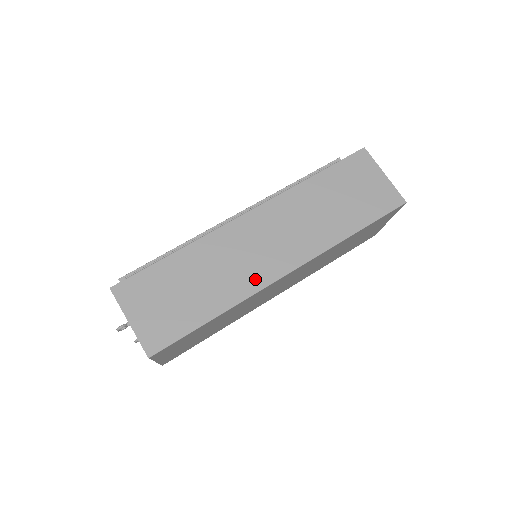
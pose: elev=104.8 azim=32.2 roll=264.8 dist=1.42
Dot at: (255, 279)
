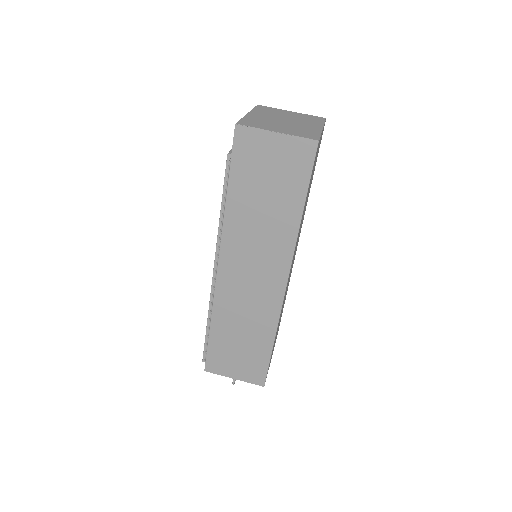
Dot at: (271, 304)
